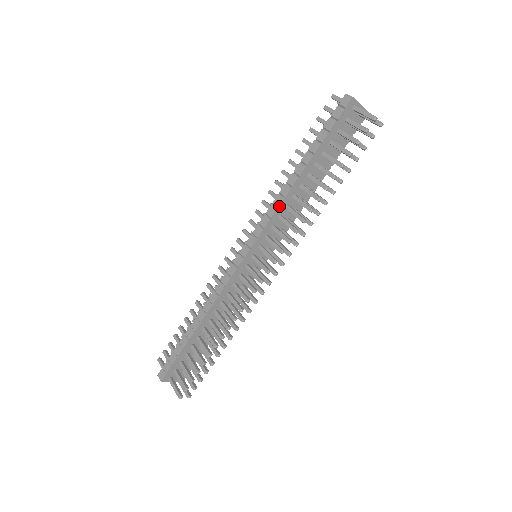
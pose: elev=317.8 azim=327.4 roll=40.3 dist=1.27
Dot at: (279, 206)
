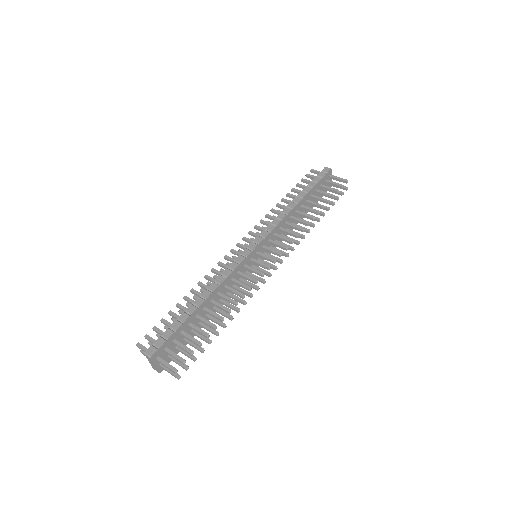
Dot at: (283, 219)
